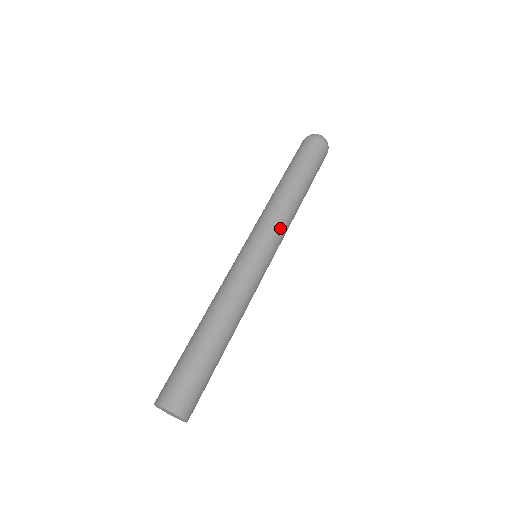
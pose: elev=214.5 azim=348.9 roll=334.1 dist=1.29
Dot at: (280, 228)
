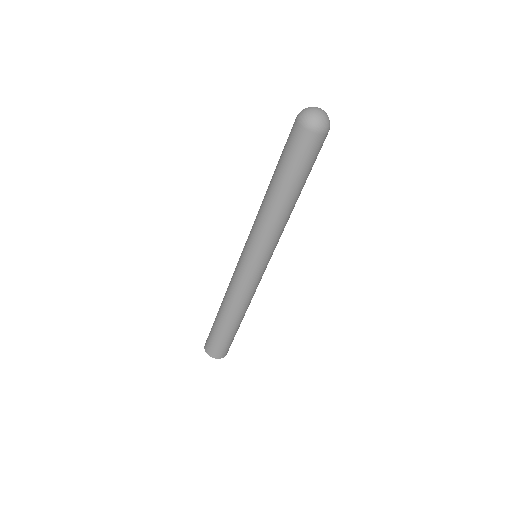
Dot at: (259, 238)
